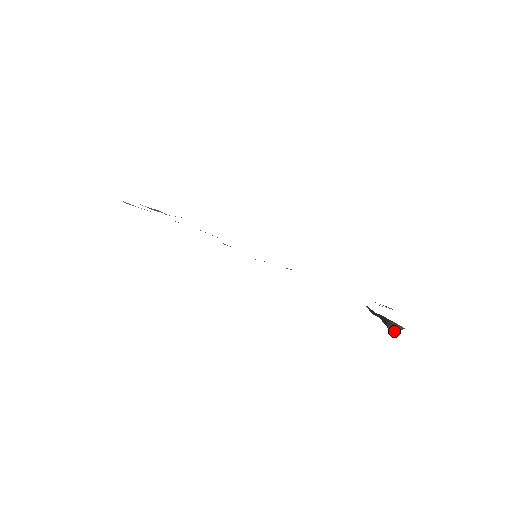
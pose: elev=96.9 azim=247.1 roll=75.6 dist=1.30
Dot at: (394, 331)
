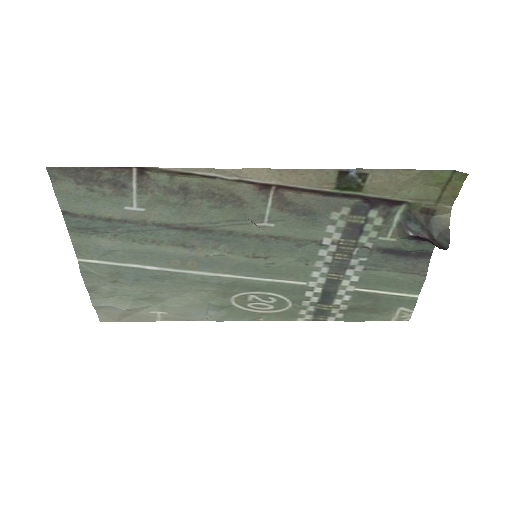
Dot at: (445, 233)
